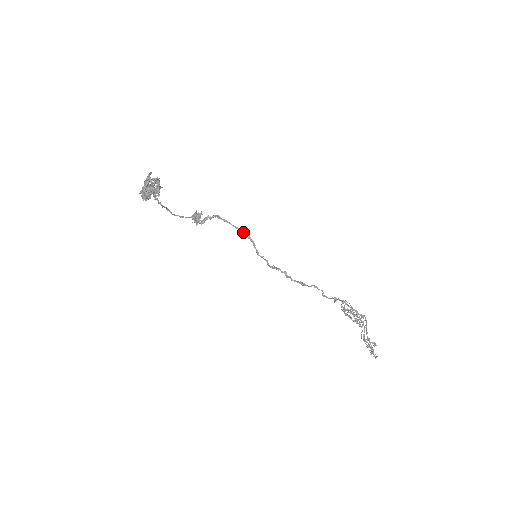
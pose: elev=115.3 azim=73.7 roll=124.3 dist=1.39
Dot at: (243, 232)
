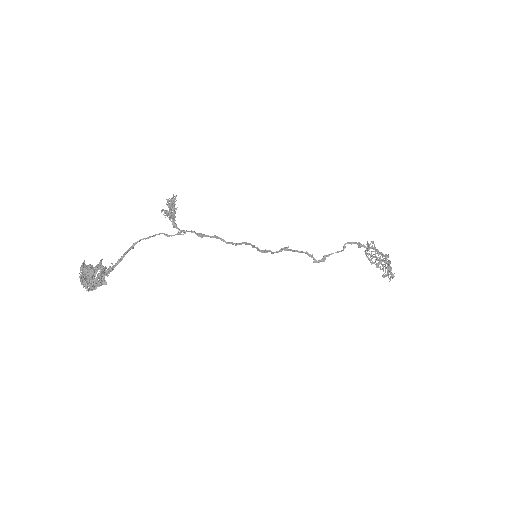
Dot at: (237, 243)
